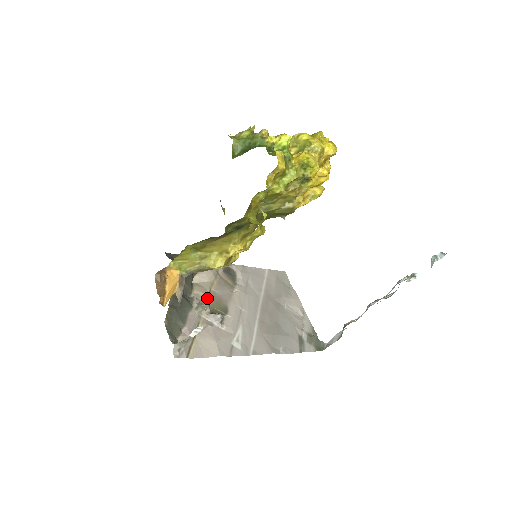
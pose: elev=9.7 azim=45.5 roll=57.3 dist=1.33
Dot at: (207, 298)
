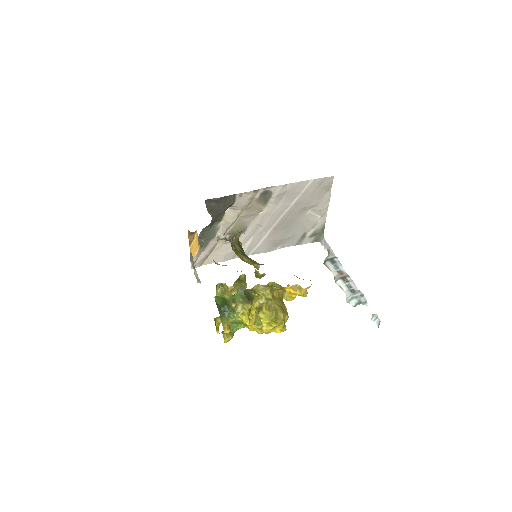
Dot at: (232, 225)
